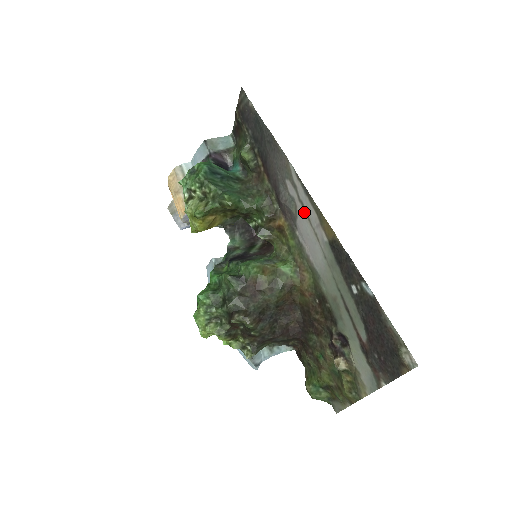
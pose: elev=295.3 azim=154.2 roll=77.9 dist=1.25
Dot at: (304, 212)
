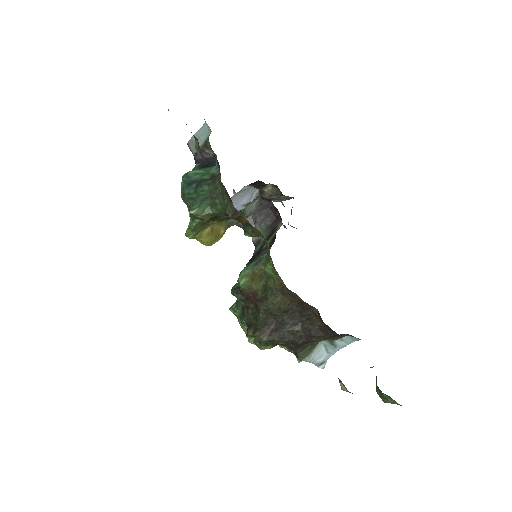
Dot at: occluded
